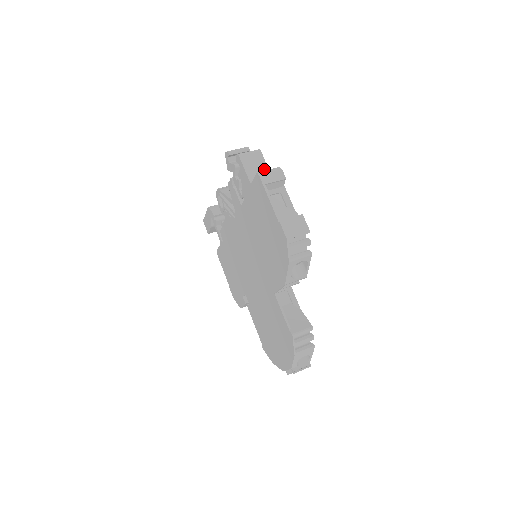
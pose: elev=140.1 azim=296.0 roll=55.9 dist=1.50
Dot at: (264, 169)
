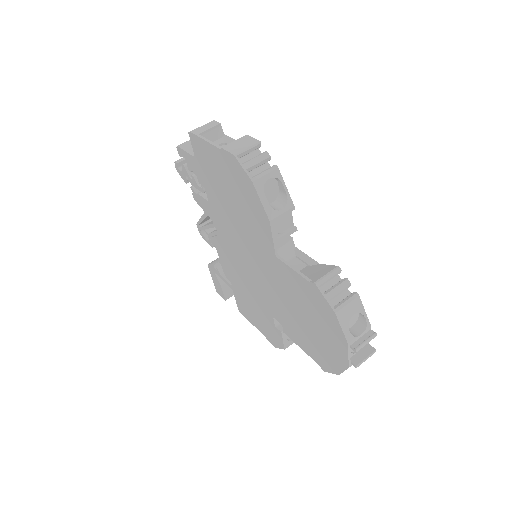
Dot at: occluded
